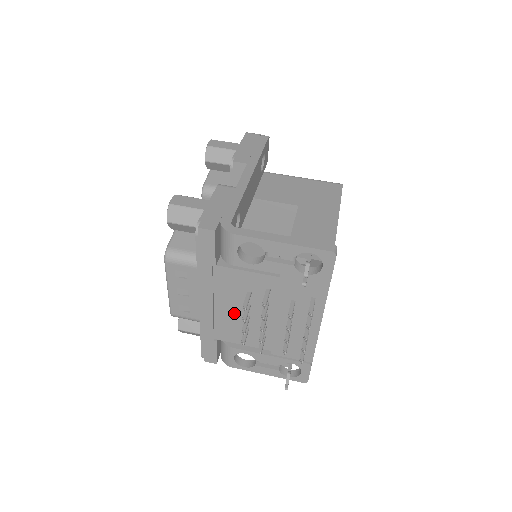
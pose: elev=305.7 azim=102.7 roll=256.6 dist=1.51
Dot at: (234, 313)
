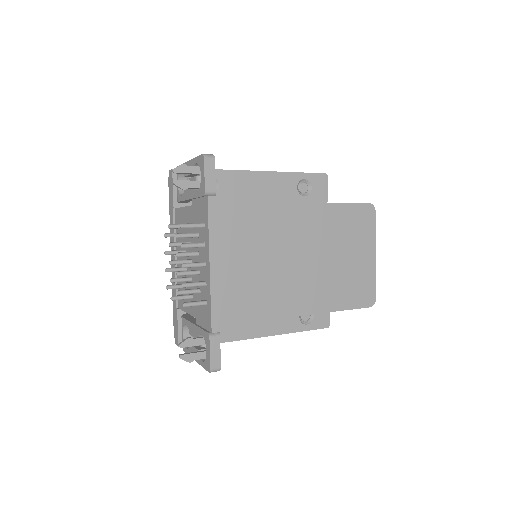
Dot at: occluded
